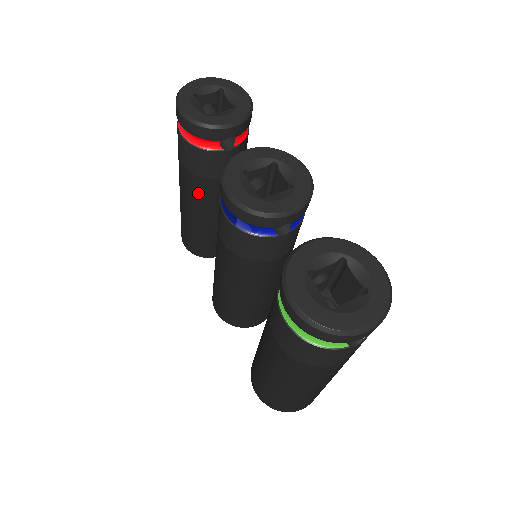
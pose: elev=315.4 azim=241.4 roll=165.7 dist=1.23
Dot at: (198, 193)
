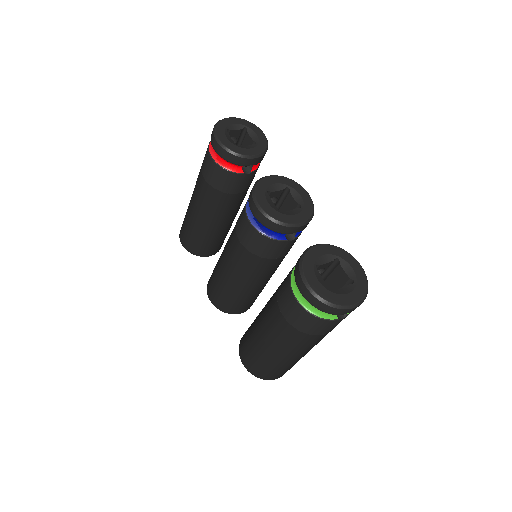
Dot at: (213, 203)
